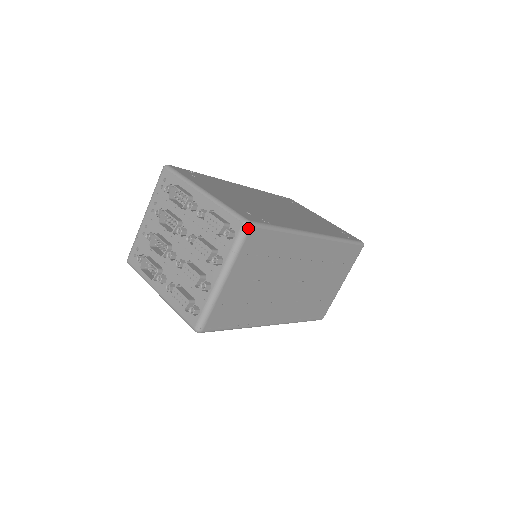
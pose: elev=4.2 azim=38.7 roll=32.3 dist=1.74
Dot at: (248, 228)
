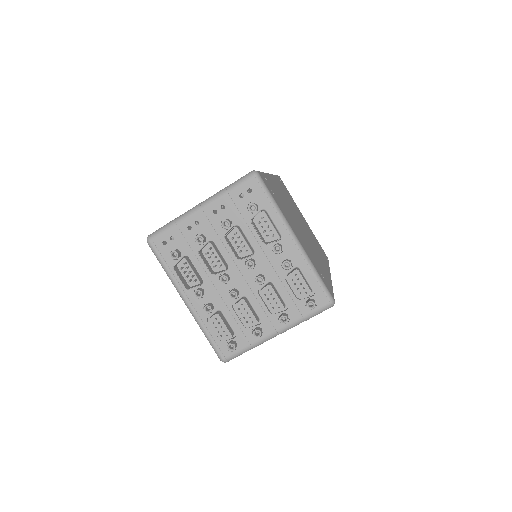
Dot at: occluded
